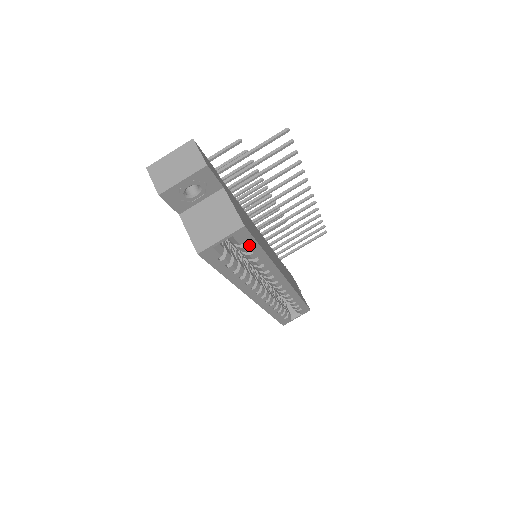
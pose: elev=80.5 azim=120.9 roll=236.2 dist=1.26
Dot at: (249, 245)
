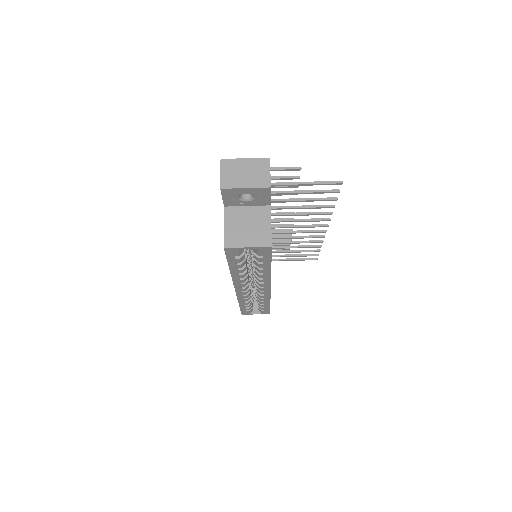
Dot at: (264, 258)
